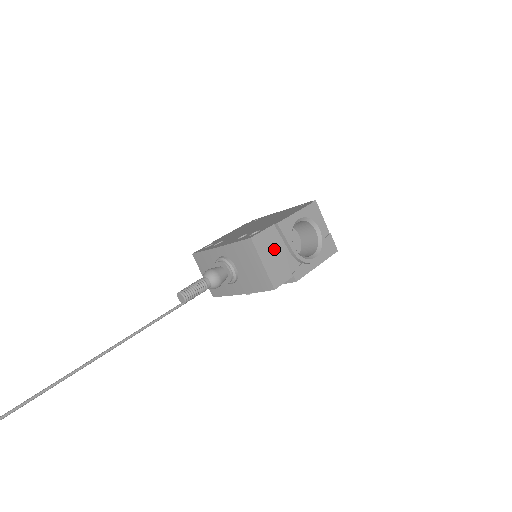
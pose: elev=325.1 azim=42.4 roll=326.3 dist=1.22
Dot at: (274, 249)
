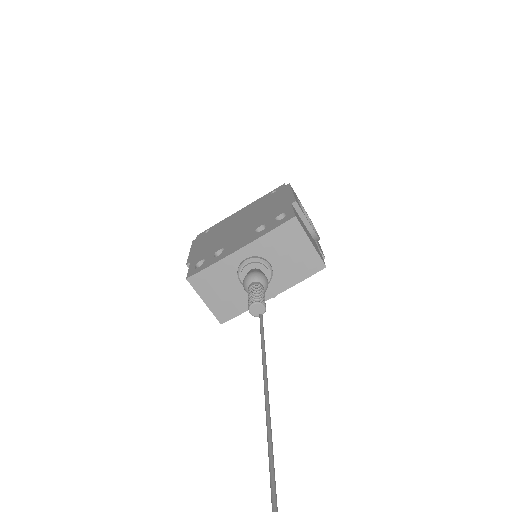
Dot at: occluded
